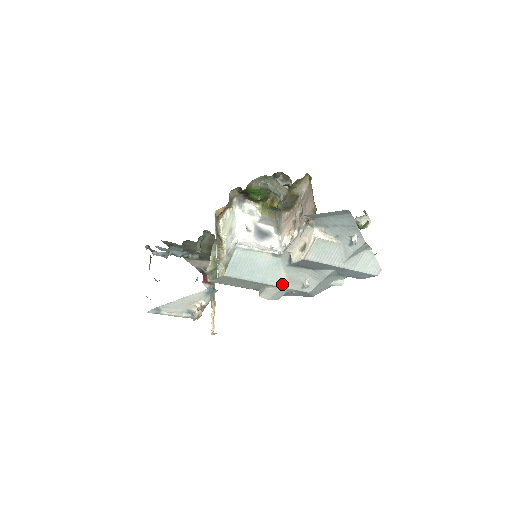
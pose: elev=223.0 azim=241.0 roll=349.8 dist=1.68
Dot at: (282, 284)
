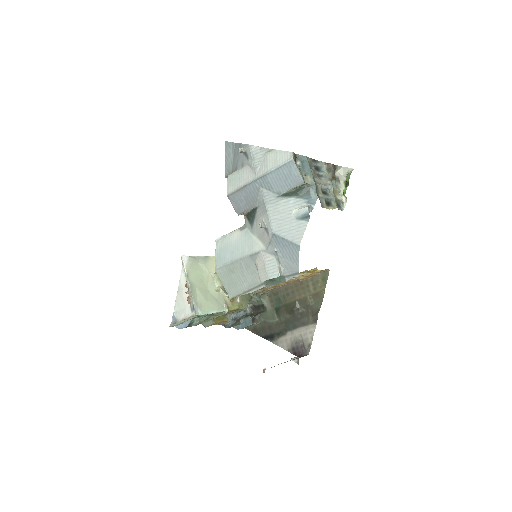
Dot at: (259, 248)
